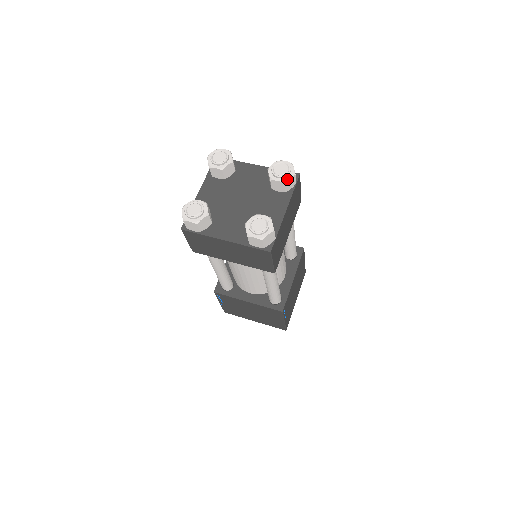
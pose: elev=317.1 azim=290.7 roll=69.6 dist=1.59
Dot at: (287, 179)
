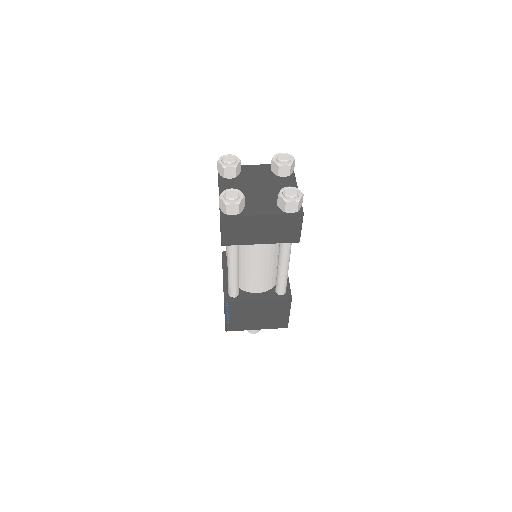
Dot at: (291, 163)
